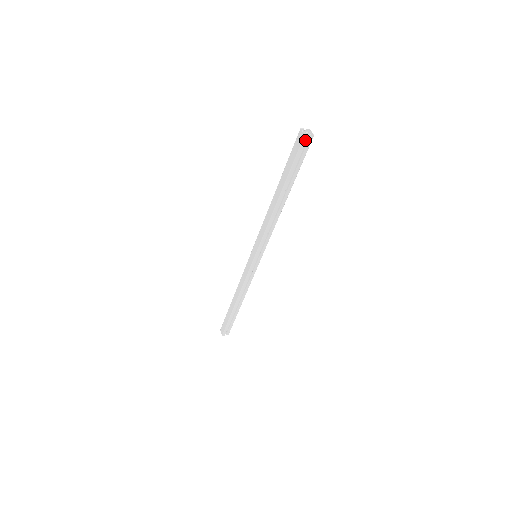
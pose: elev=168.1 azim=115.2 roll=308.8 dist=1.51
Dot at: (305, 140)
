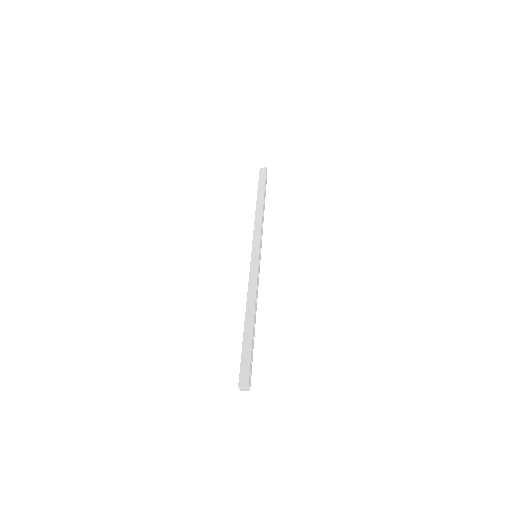
Dot at: (266, 171)
